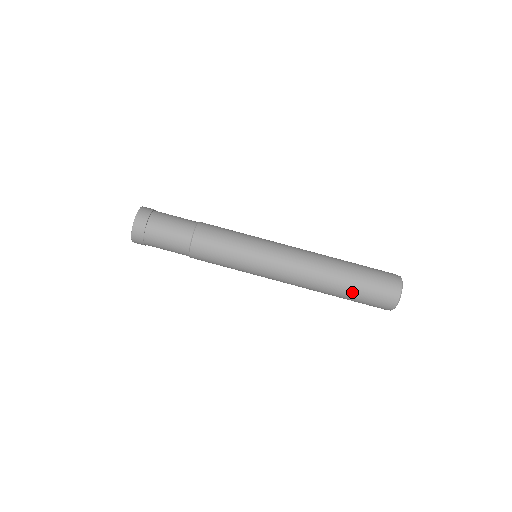
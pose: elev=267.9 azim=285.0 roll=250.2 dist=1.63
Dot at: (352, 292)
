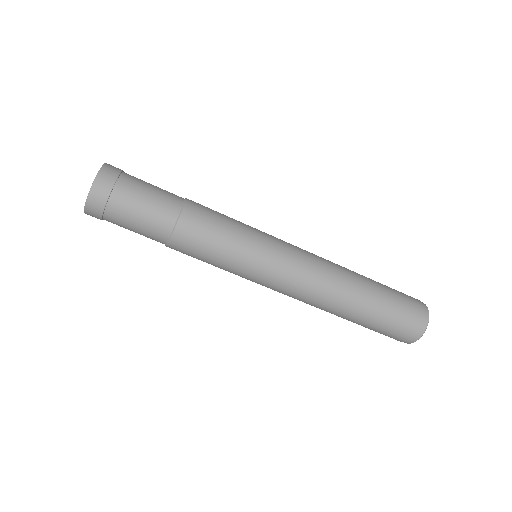
Dot at: occluded
